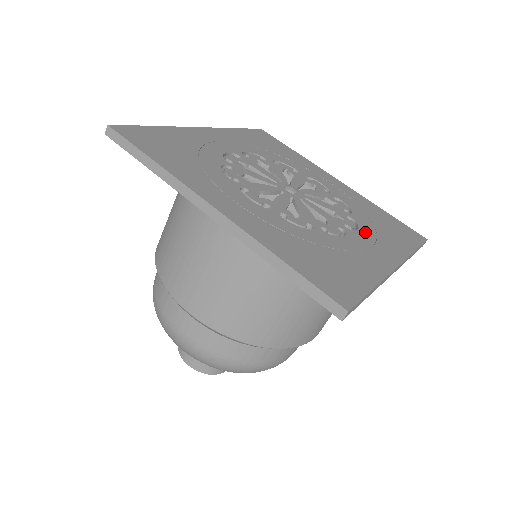
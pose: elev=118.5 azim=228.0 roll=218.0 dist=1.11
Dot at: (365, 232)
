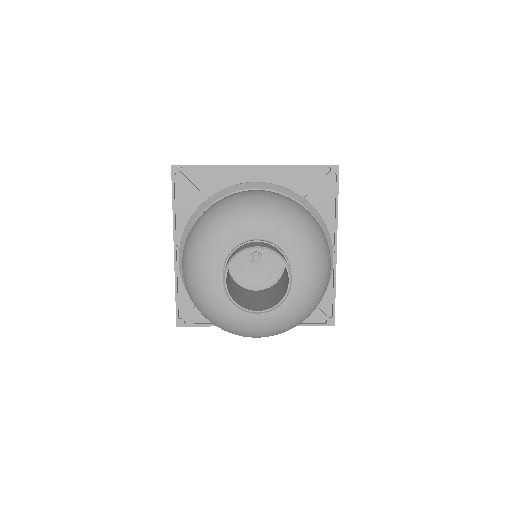
Dot at: occluded
